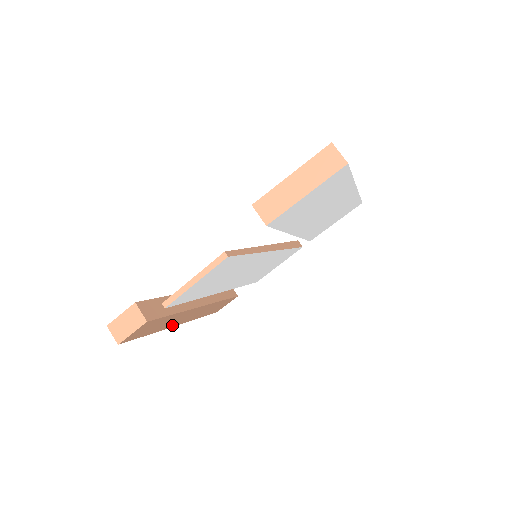
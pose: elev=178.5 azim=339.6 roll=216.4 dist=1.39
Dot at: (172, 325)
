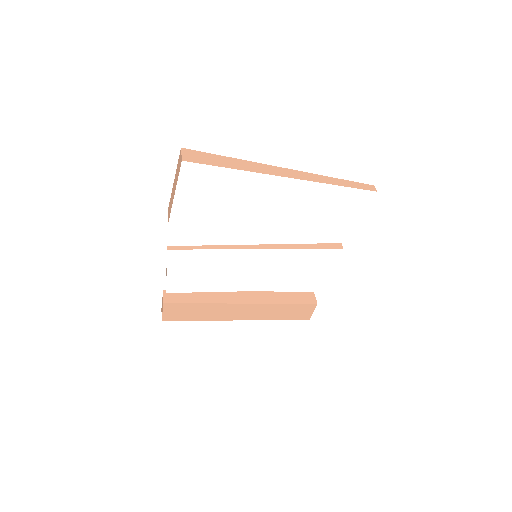
Dot at: (227, 318)
